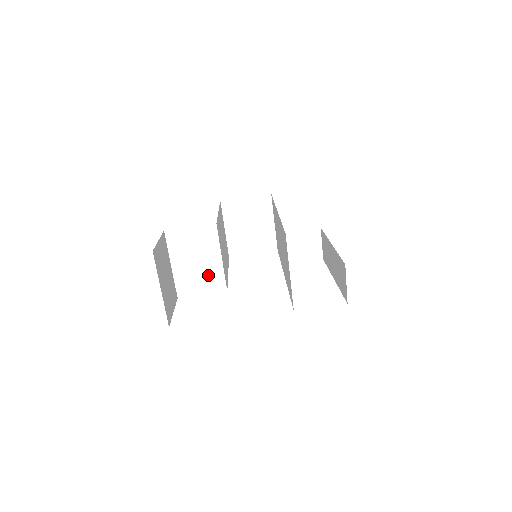
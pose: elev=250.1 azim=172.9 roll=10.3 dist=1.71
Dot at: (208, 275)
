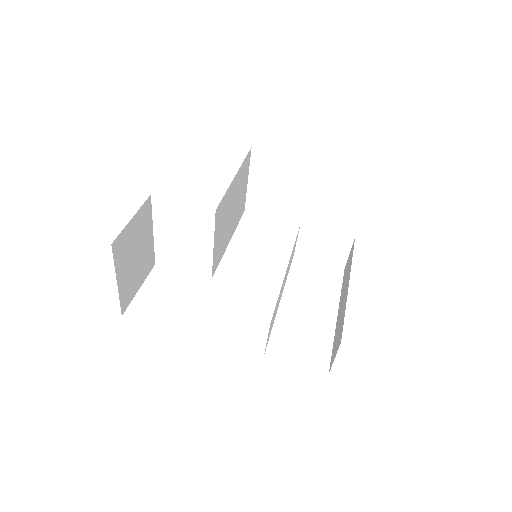
Dot at: (194, 256)
